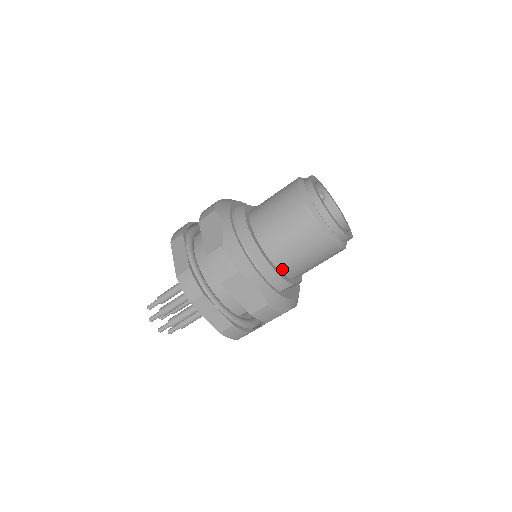
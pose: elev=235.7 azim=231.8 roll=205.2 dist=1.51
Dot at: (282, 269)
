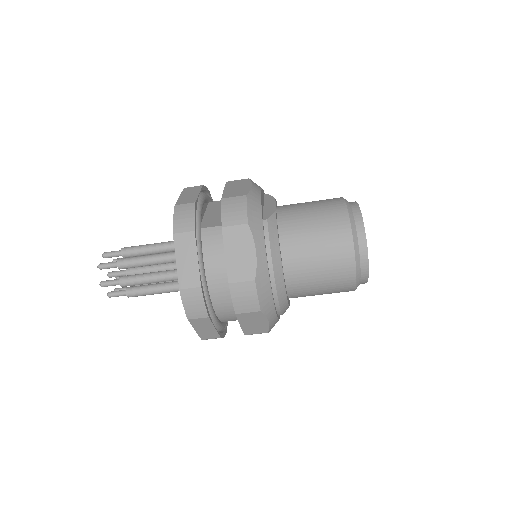
Dot at: (291, 297)
